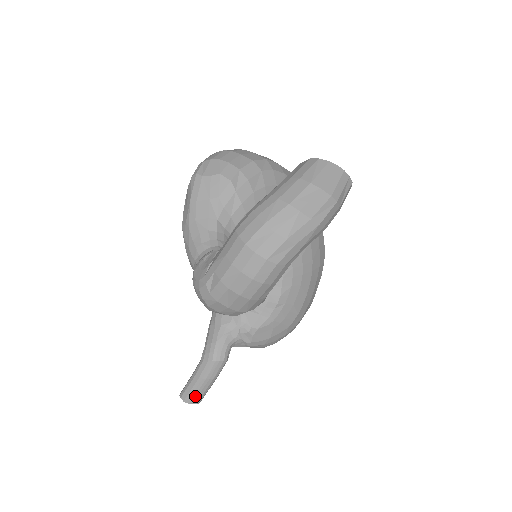
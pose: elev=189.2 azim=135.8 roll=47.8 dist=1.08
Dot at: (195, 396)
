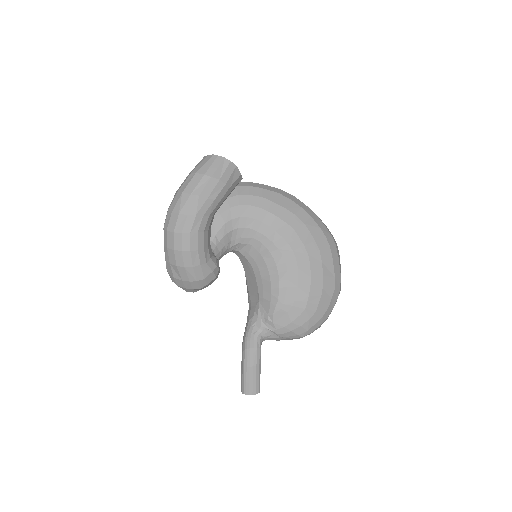
Dot at: (247, 386)
